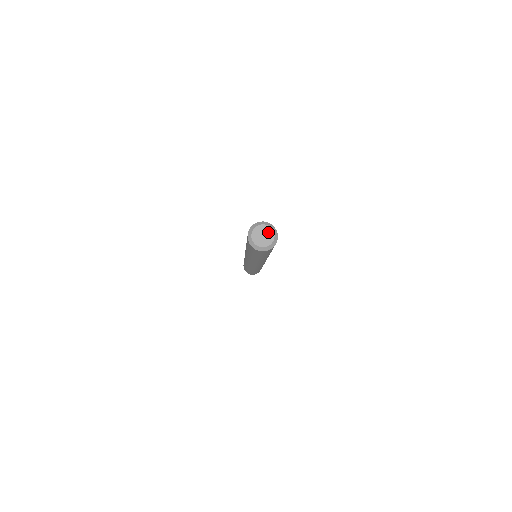
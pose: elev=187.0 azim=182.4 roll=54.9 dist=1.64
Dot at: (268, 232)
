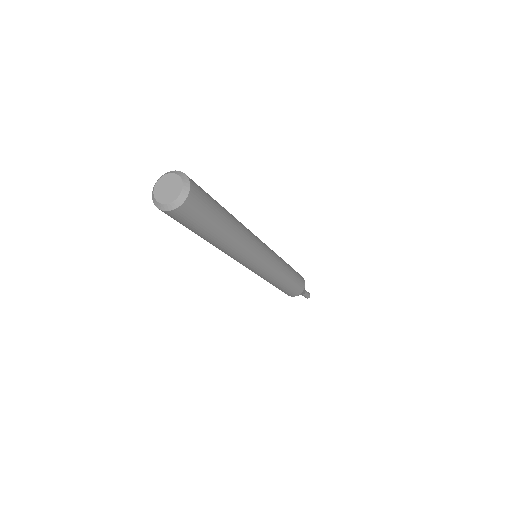
Dot at: (176, 187)
